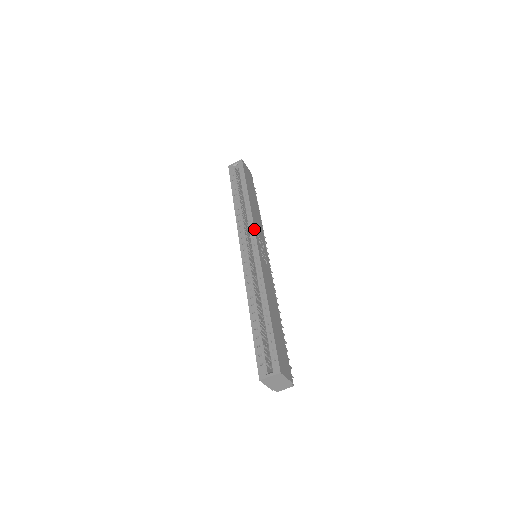
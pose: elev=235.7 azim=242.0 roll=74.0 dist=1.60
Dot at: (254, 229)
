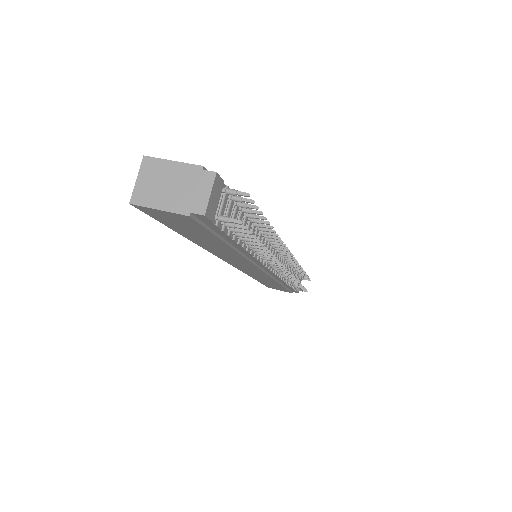
Dot at: occluded
